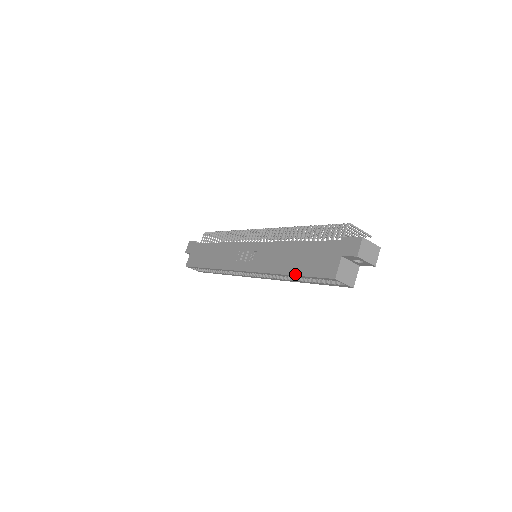
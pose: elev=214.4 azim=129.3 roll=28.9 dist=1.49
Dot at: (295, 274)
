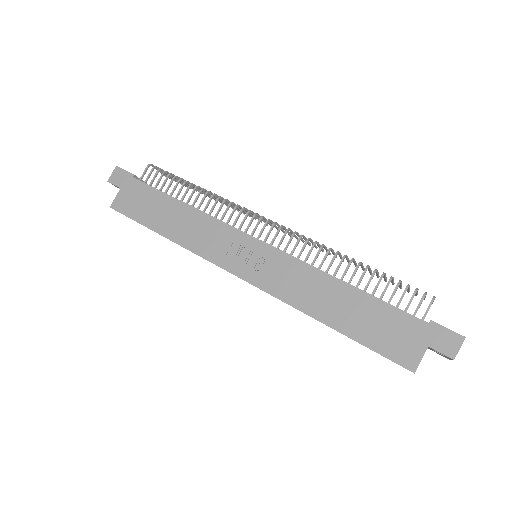
Dot at: (345, 333)
